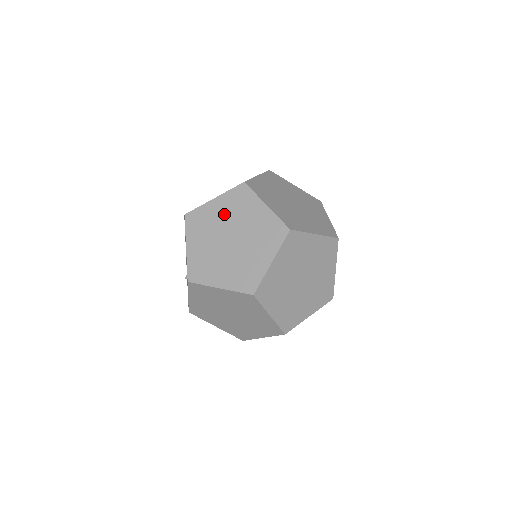
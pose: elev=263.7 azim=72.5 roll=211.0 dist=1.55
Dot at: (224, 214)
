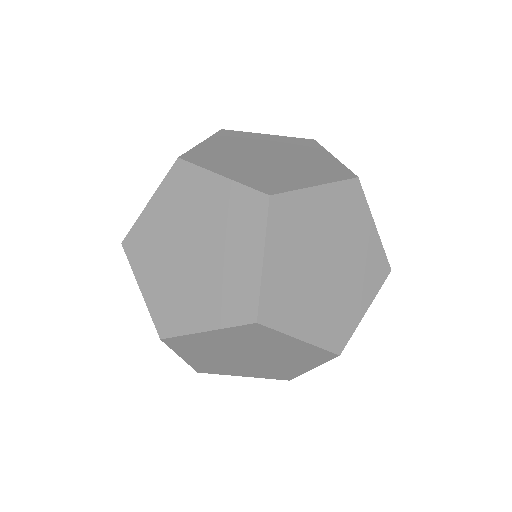
Dot at: (169, 218)
